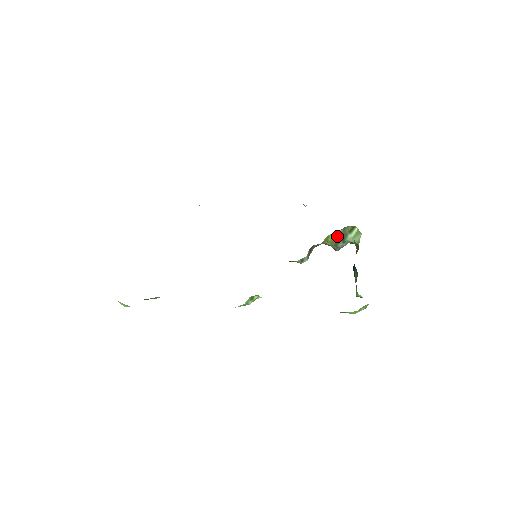
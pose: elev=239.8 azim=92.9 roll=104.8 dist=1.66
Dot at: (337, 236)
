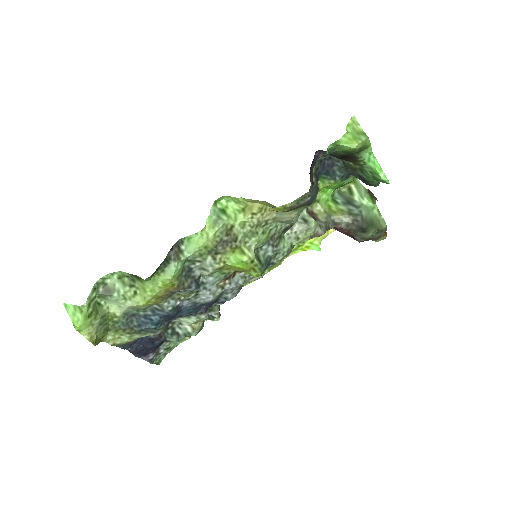
Dot at: (339, 202)
